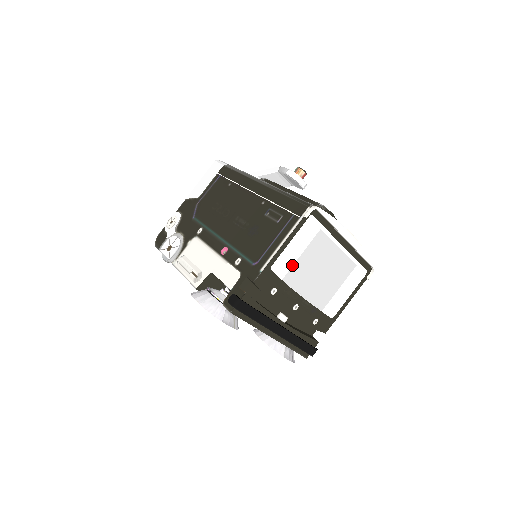
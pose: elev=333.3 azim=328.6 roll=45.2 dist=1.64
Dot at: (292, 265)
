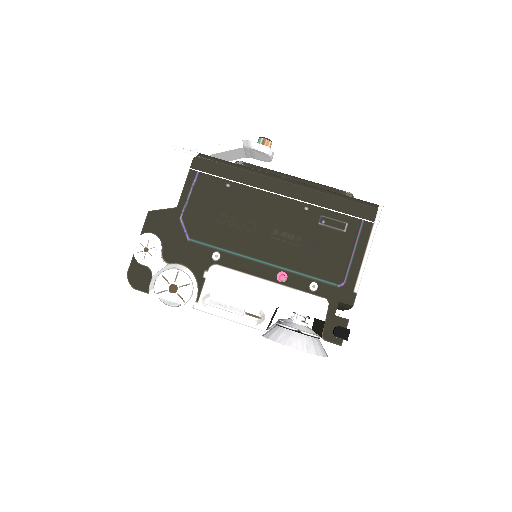
Dot at: occluded
